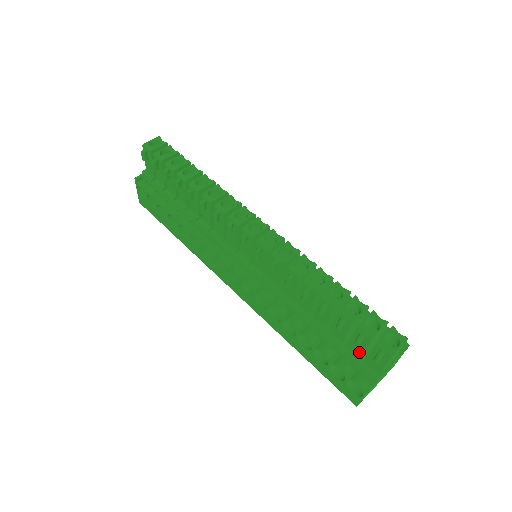
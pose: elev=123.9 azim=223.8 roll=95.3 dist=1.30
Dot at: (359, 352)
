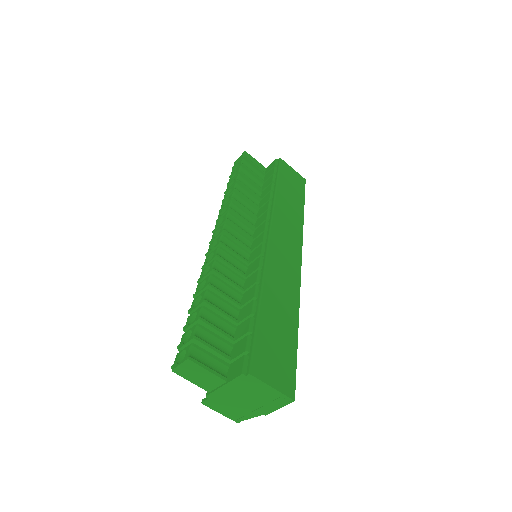
Dot at: occluded
